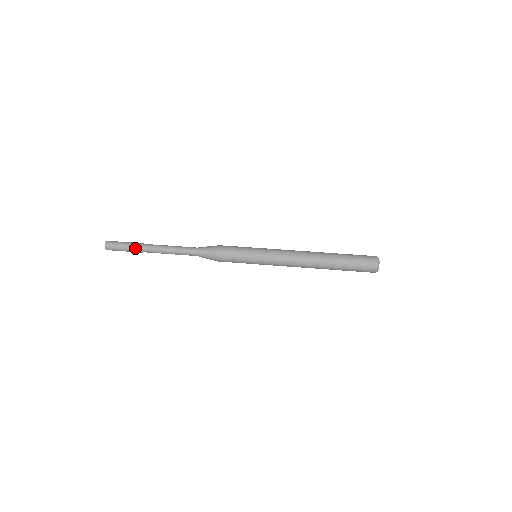
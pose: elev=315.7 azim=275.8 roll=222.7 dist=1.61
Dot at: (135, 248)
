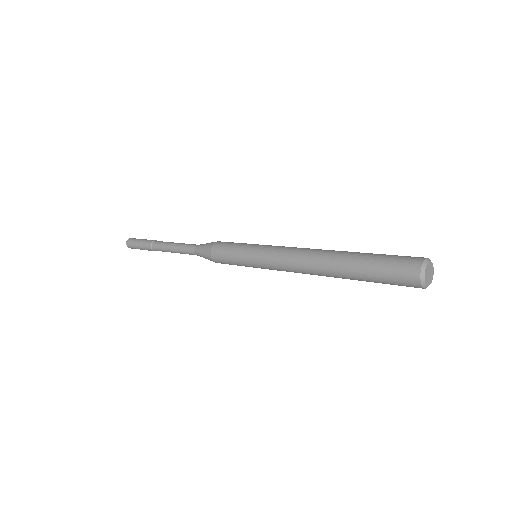
Dot at: (149, 240)
